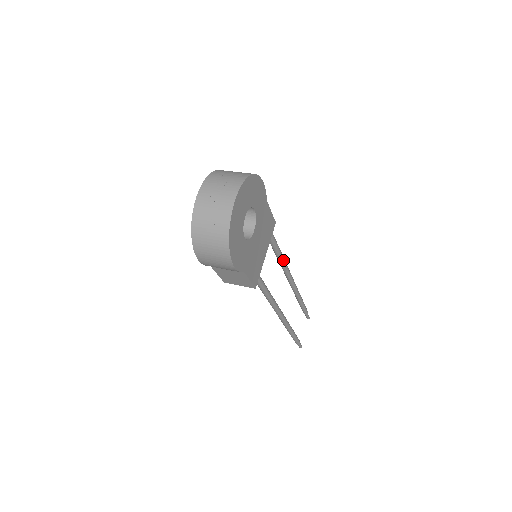
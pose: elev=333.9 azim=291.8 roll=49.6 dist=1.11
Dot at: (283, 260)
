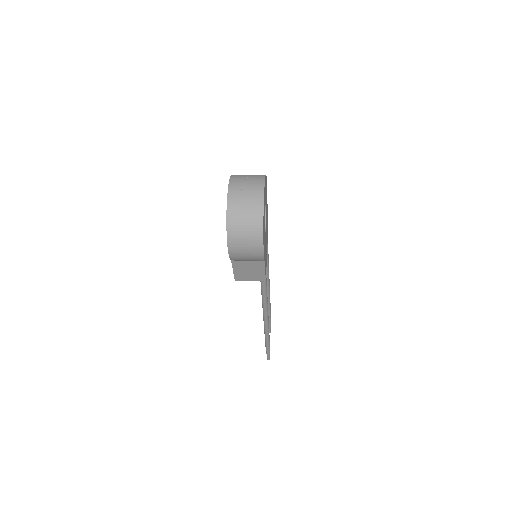
Dot at: (268, 264)
